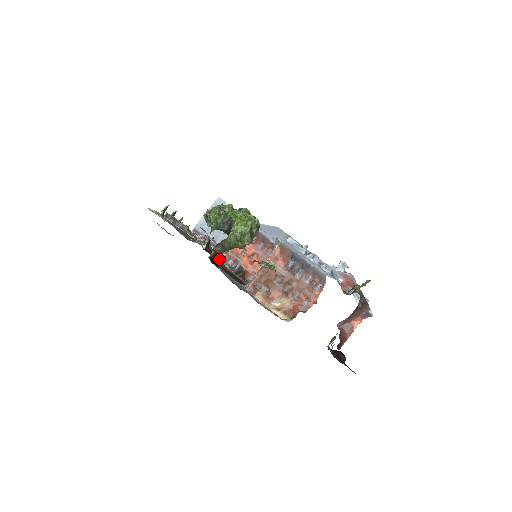
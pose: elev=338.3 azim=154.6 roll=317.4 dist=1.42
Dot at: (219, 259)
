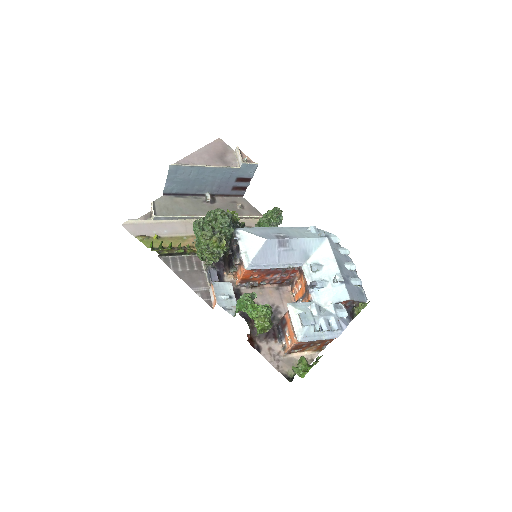
Dot at: (230, 276)
